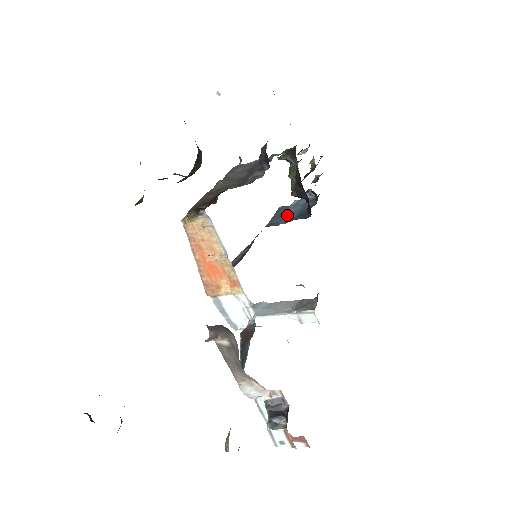
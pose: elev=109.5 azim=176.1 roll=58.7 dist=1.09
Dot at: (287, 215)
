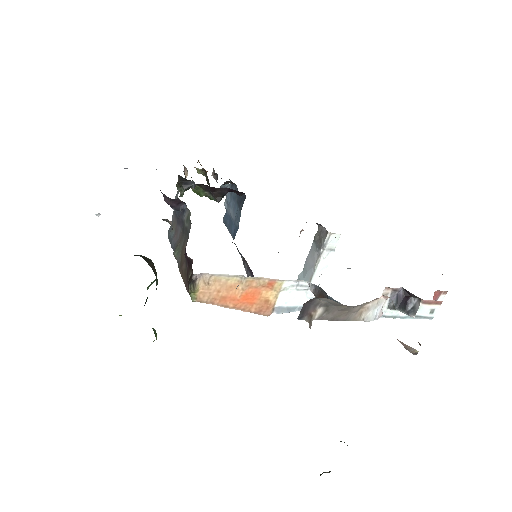
Dot at: (233, 216)
